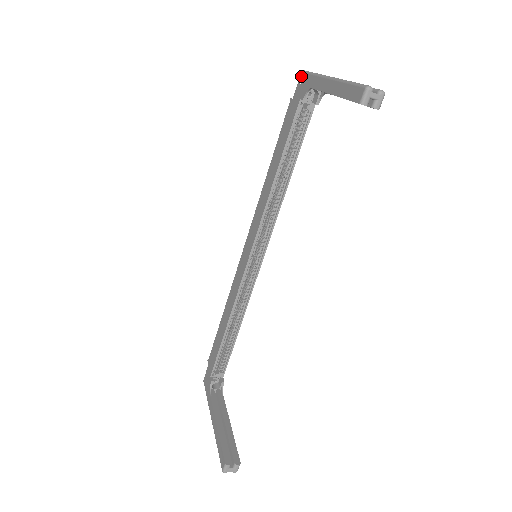
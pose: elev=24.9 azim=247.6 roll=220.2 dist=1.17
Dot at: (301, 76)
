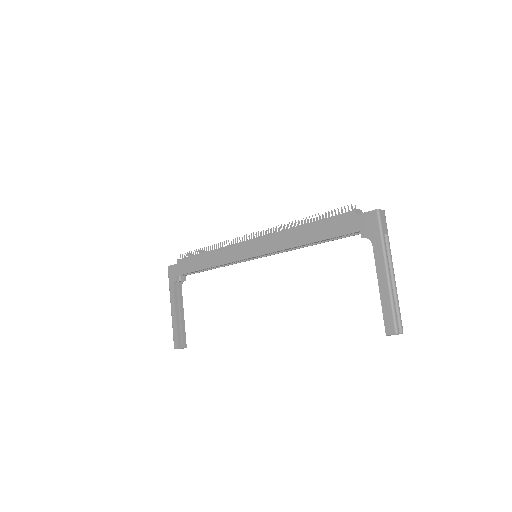
Dot at: (374, 214)
